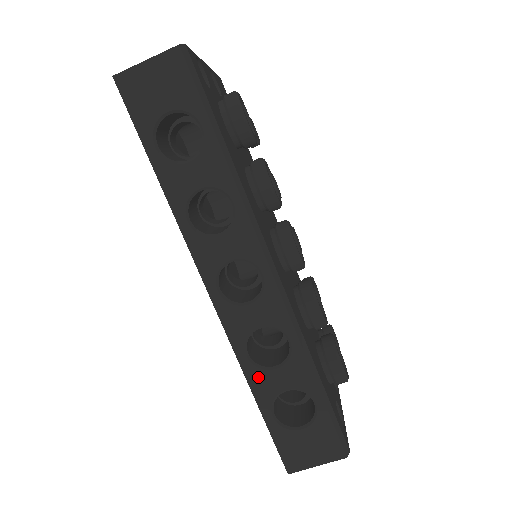
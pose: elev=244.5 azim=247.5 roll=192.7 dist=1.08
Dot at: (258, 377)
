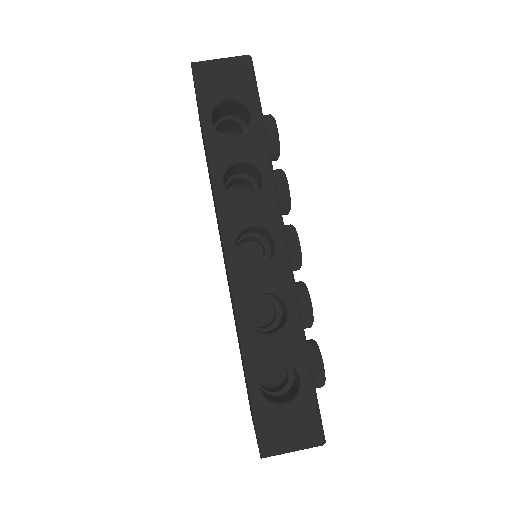
Dot at: (252, 342)
